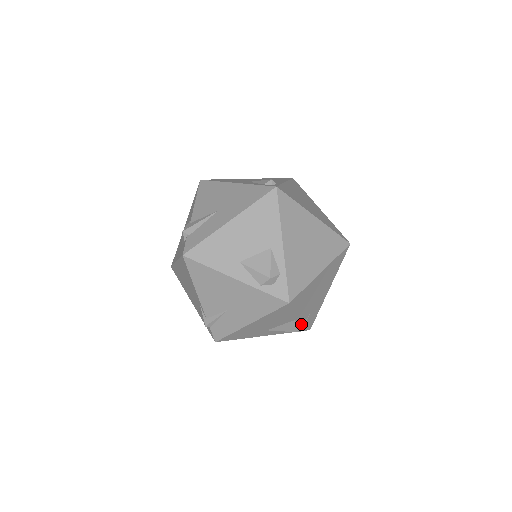
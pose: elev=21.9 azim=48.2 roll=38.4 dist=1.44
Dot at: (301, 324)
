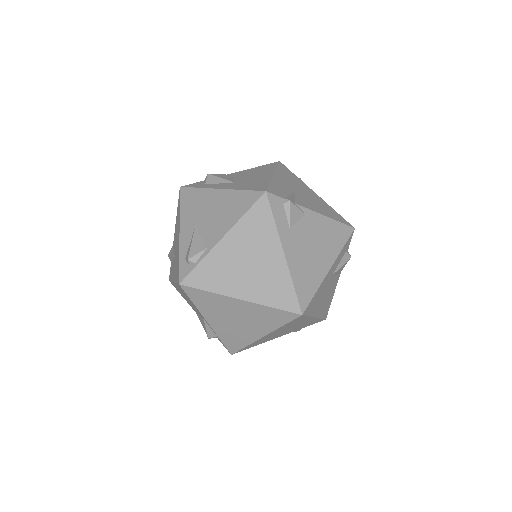
Dot at: (293, 331)
